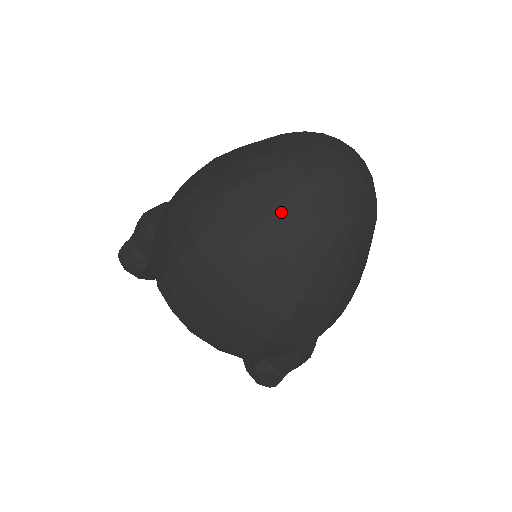
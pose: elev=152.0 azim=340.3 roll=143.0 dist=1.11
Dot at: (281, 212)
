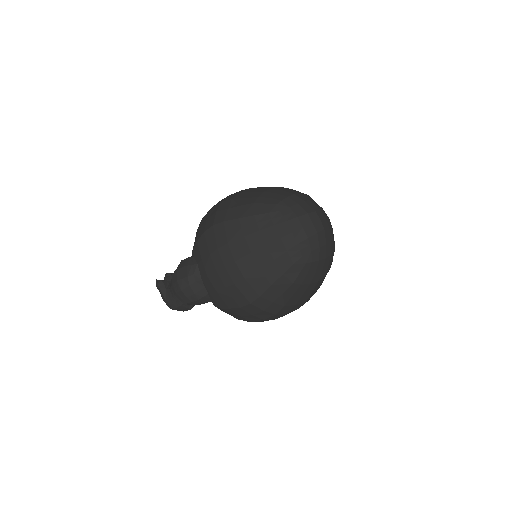
Dot at: (313, 282)
